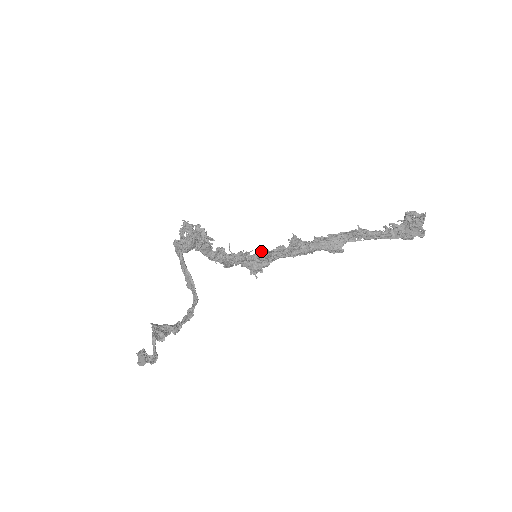
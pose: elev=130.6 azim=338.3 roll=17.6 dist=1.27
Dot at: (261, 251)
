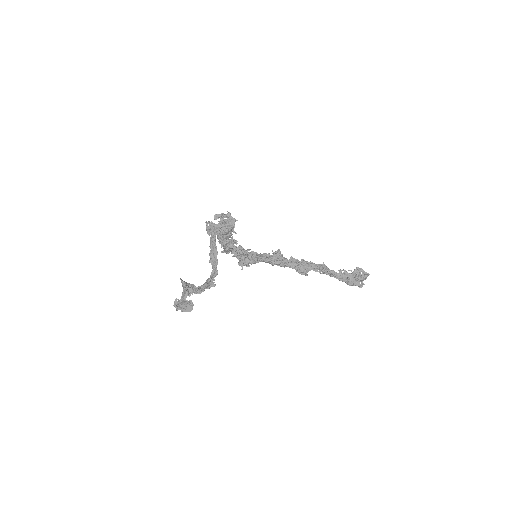
Dot at: occluded
